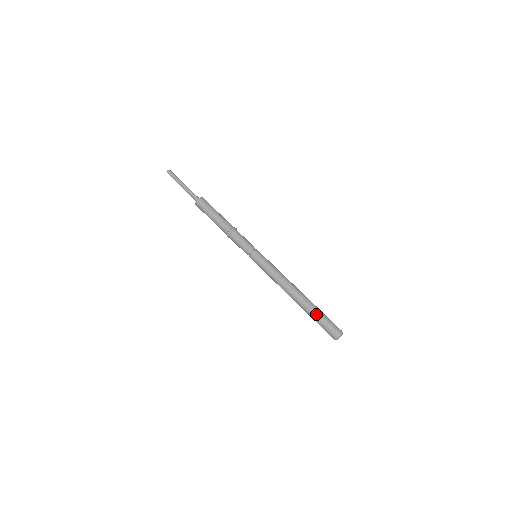
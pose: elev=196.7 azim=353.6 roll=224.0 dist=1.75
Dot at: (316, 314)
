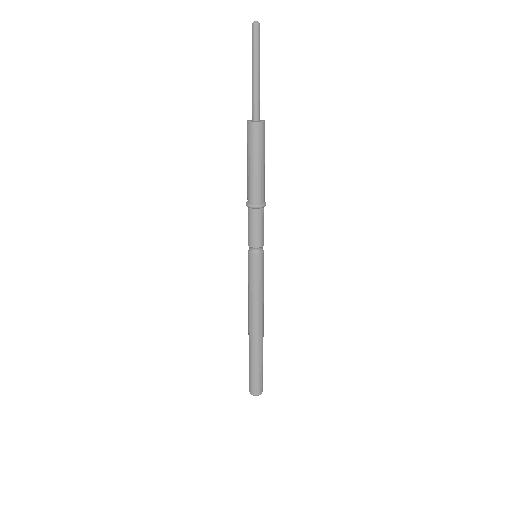
Dot at: (252, 364)
